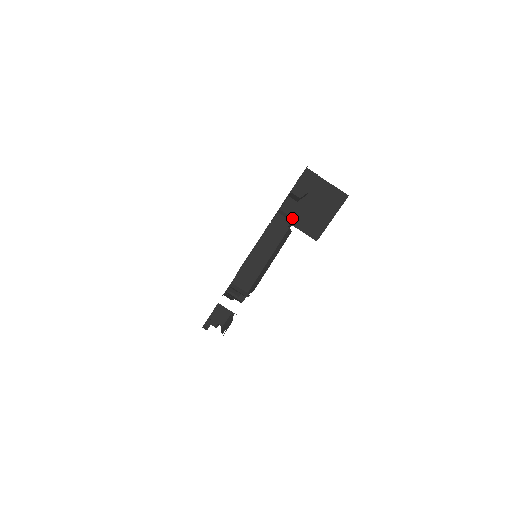
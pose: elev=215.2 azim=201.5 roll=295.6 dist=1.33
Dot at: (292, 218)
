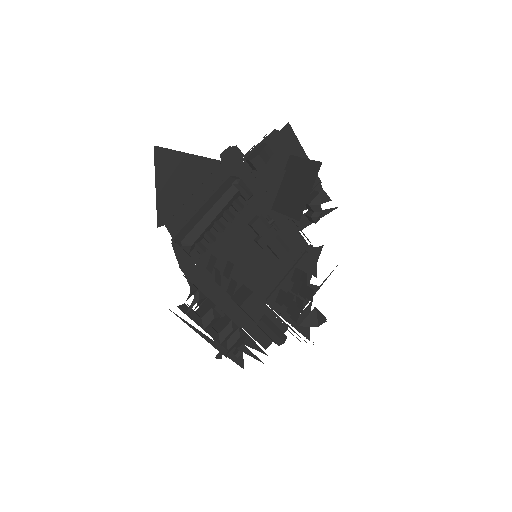
Dot at: (240, 178)
